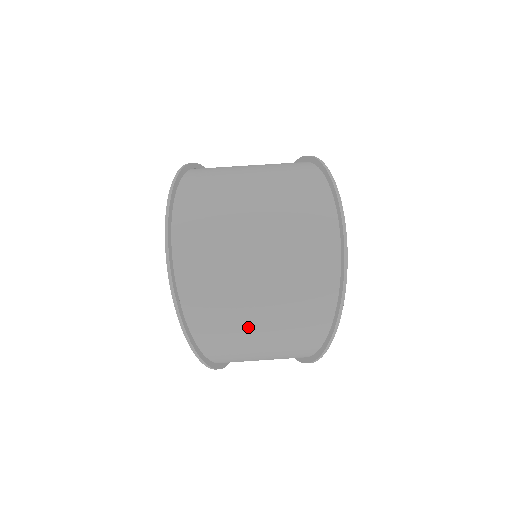
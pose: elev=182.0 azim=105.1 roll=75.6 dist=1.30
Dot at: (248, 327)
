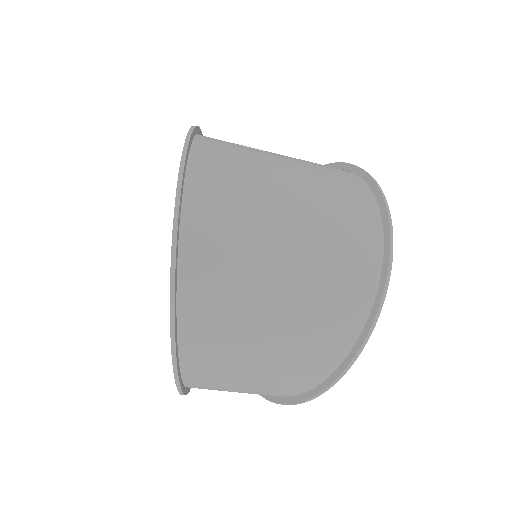
Dot at: (255, 323)
